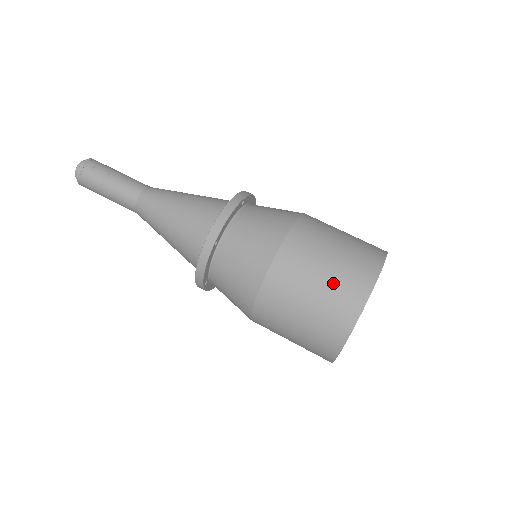
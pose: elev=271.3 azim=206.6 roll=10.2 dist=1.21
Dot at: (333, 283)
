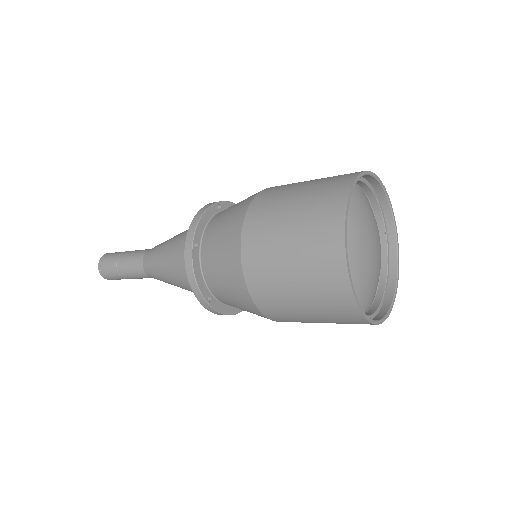
Dot at: (311, 293)
